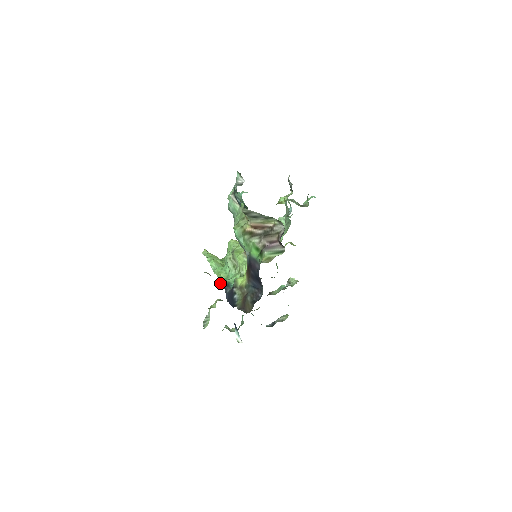
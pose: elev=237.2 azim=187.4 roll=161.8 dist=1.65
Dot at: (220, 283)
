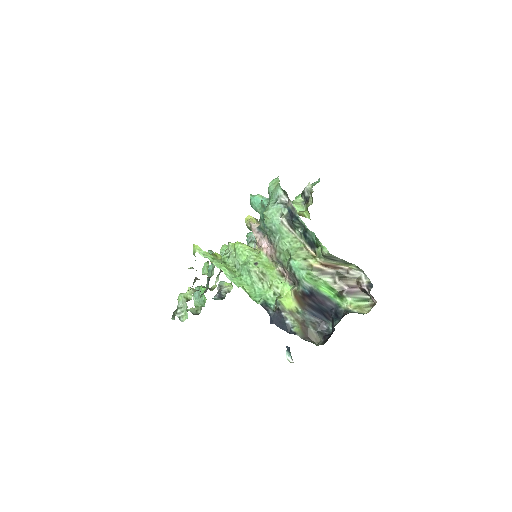
Dot at: occluded
